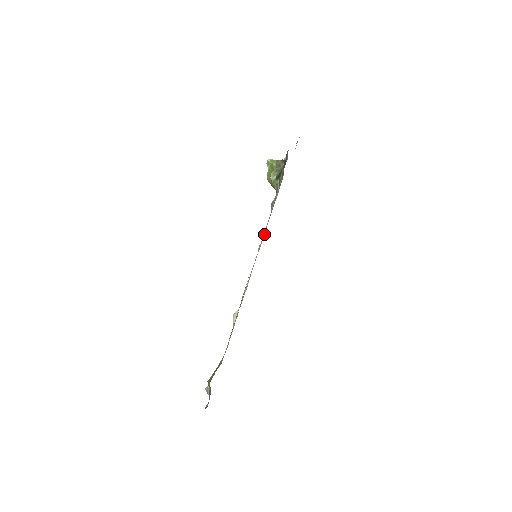
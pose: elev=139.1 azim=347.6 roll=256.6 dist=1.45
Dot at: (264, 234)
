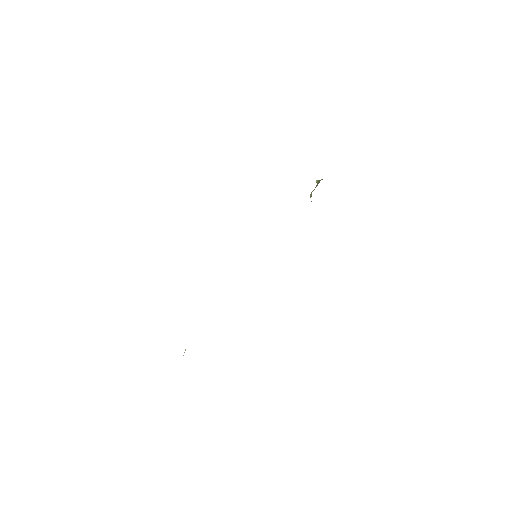
Dot at: occluded
